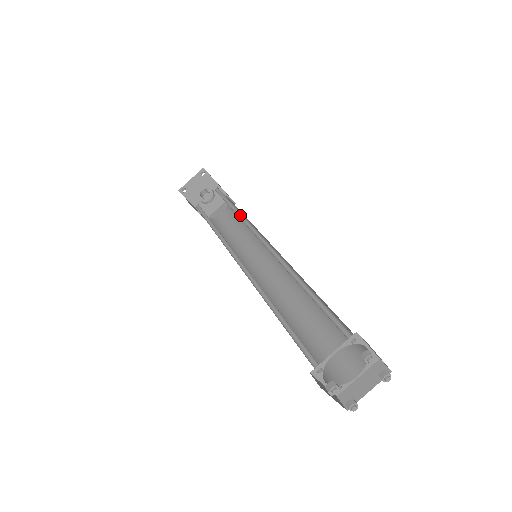
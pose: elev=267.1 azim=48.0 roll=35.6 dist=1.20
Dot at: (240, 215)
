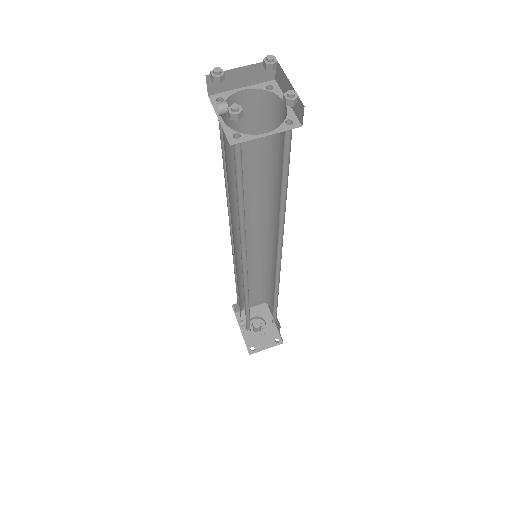
Dot at: (266, 268)
